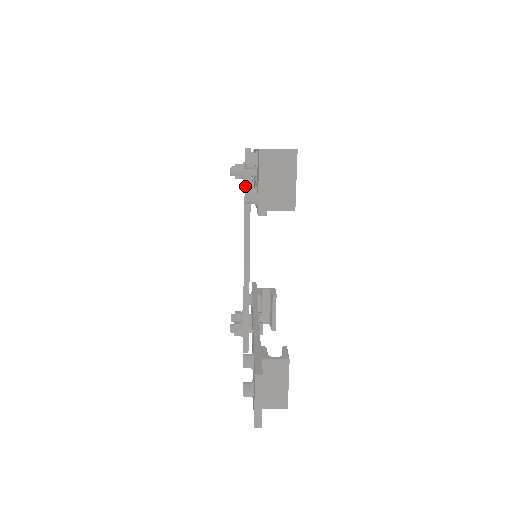
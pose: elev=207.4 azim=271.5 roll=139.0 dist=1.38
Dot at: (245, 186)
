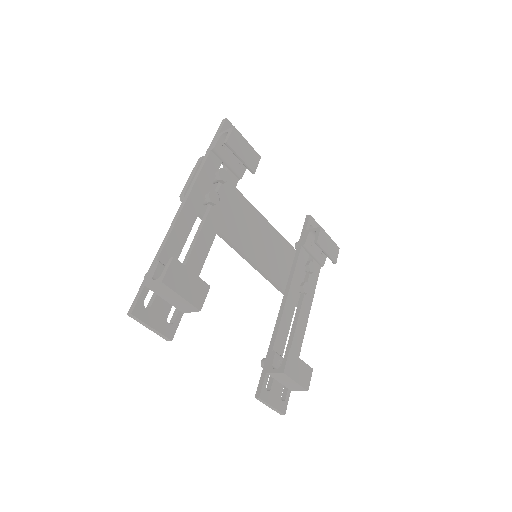
Dot at: occluded
